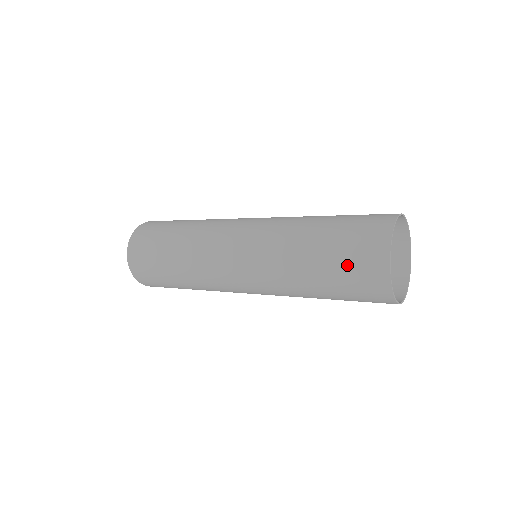
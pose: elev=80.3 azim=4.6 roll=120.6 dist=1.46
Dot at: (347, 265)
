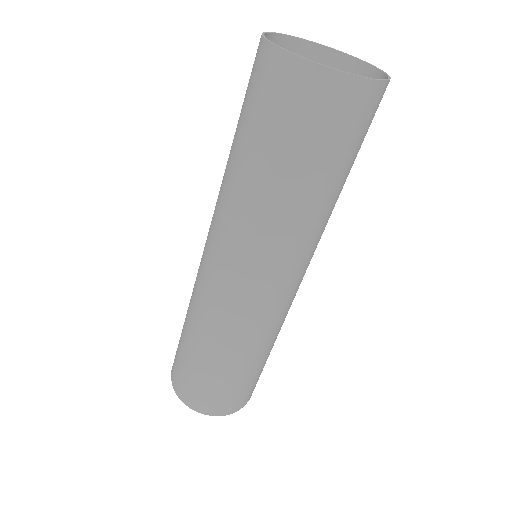
Dot at: (261, 113)
